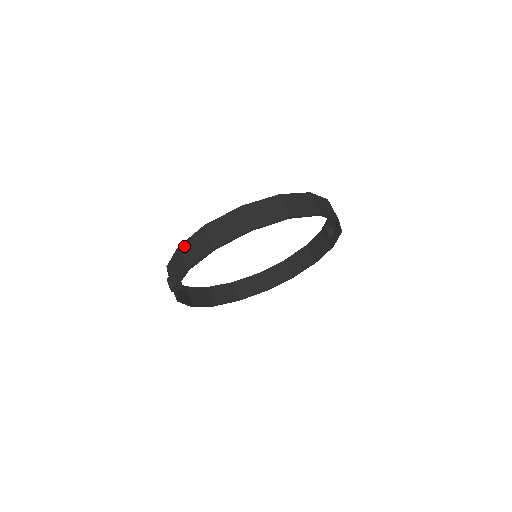
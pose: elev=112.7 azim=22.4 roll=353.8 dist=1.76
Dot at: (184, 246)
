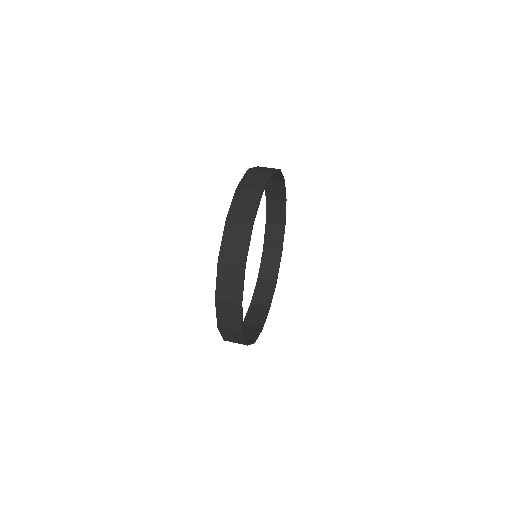
Dot at: (223, 252)
